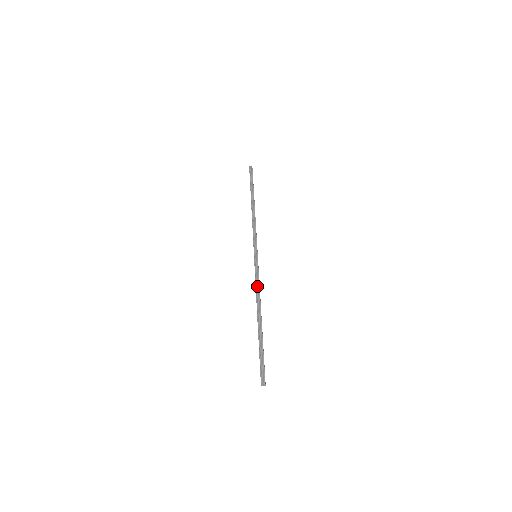
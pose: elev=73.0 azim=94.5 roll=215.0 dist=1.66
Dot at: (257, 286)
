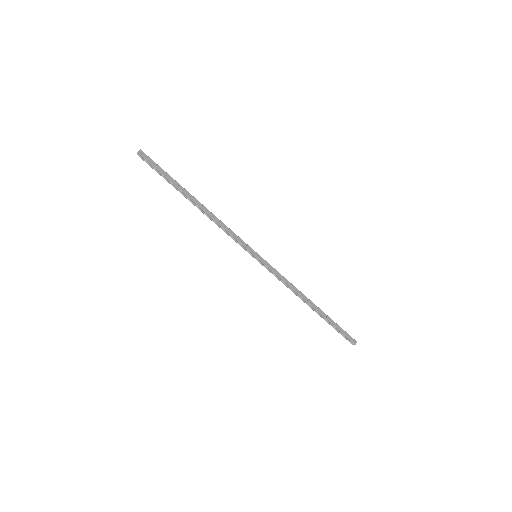
Dot at: (284, 284)
